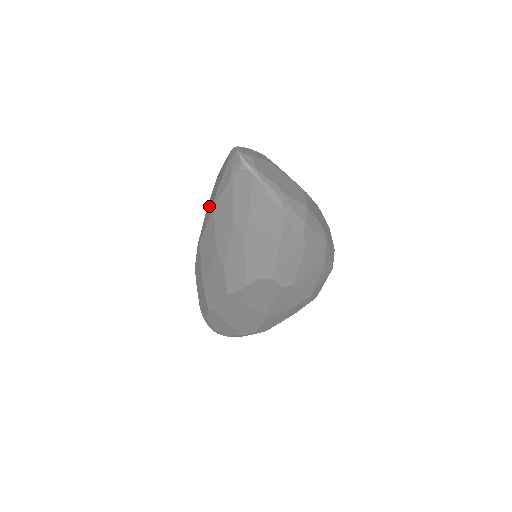
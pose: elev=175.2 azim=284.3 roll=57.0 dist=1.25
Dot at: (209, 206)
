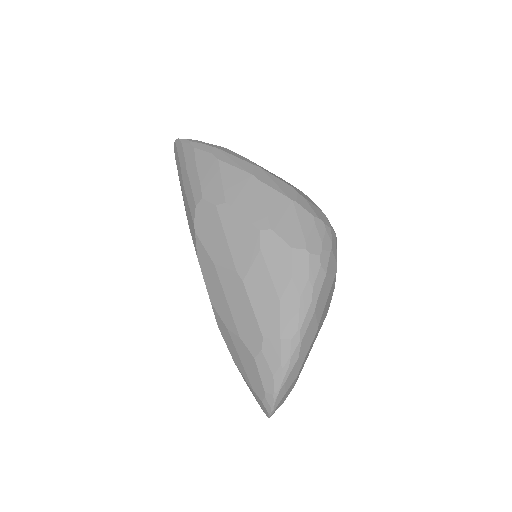
Dot at: occluded
